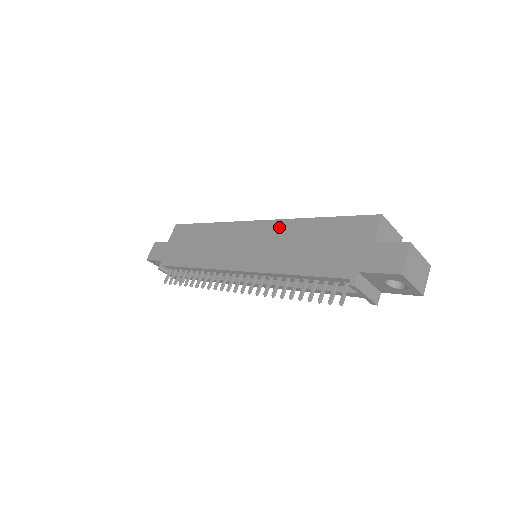
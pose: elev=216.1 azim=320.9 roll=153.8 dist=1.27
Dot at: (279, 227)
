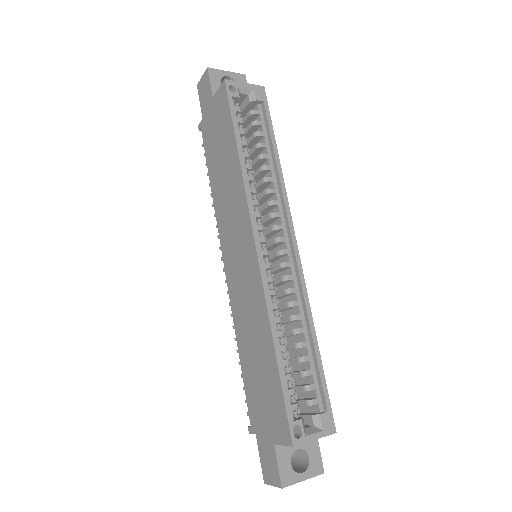
Dot at: (258, 296)
